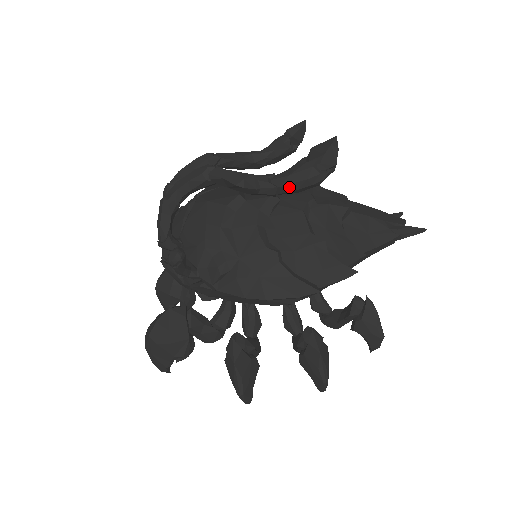
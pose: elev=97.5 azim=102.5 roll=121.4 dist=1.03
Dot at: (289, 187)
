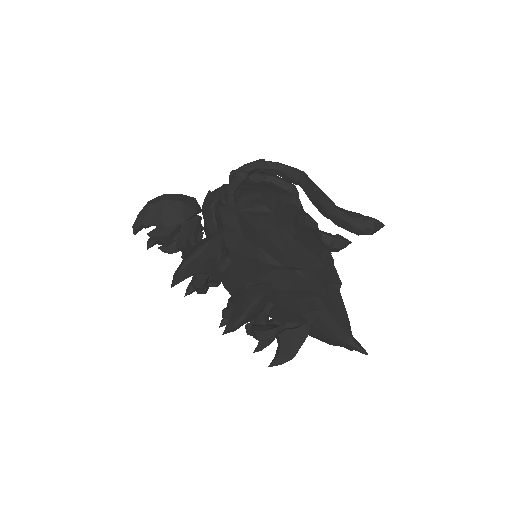
Dot at: (340, 213)
